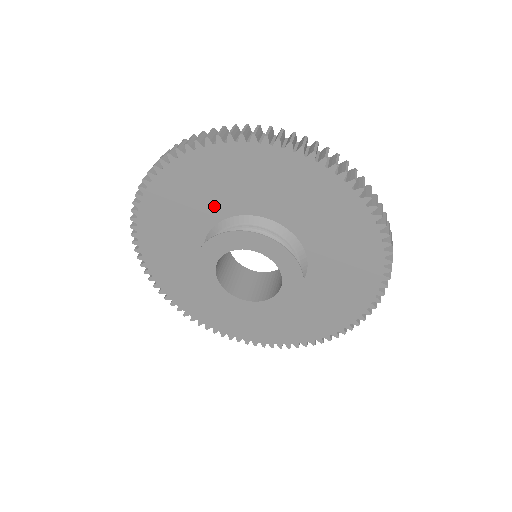
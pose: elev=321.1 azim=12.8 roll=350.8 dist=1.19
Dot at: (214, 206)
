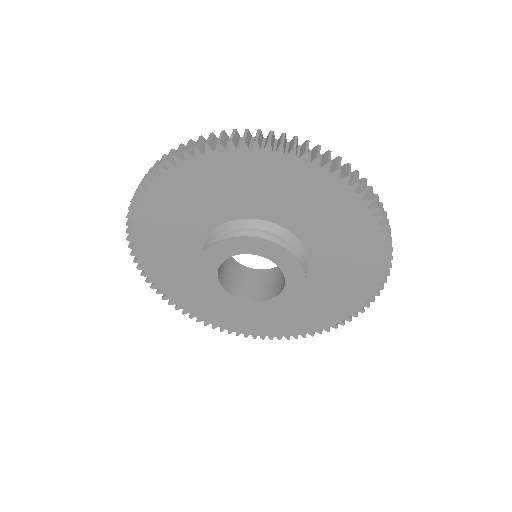
Dot at: (288, 213)
